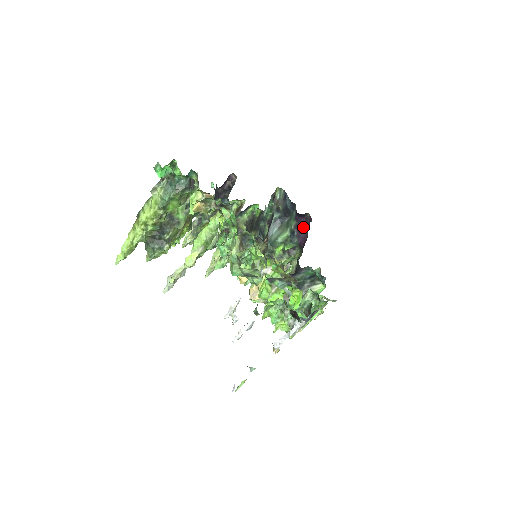
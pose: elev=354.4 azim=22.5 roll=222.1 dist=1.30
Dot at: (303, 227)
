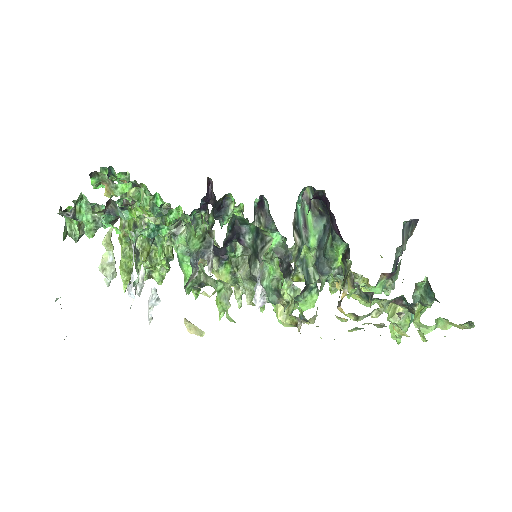
Dot at: (330, 212)
